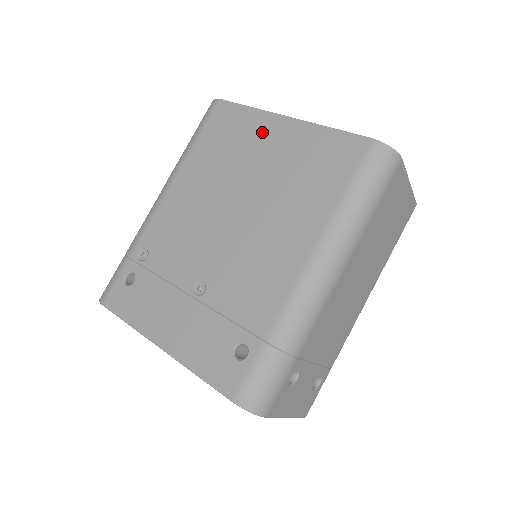
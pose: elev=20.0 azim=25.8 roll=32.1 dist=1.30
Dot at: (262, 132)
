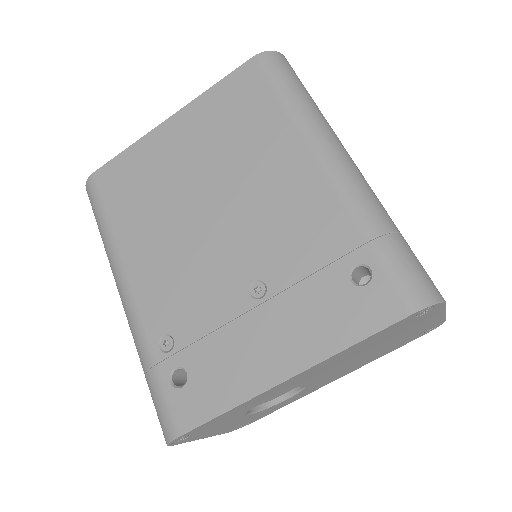
Dot at: (160, 147)
